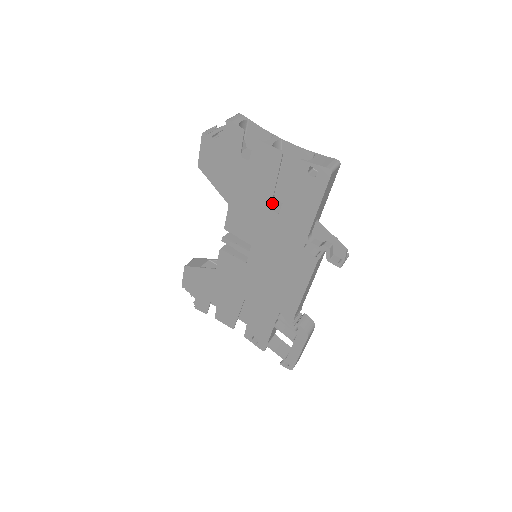
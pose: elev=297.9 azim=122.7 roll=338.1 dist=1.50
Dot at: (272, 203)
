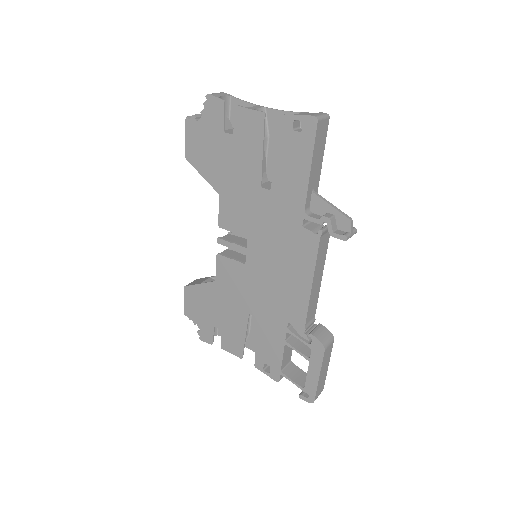
Dot at: (264, 183)
